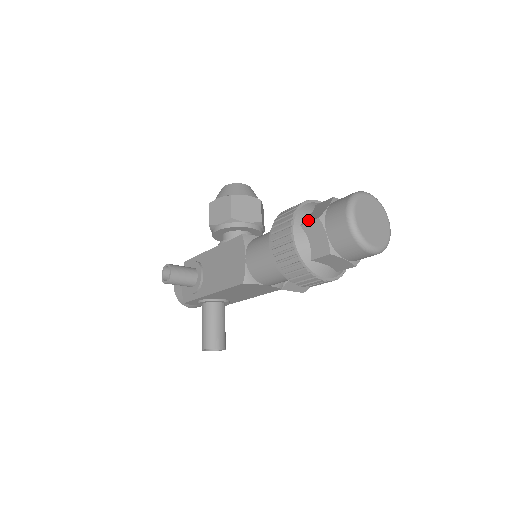
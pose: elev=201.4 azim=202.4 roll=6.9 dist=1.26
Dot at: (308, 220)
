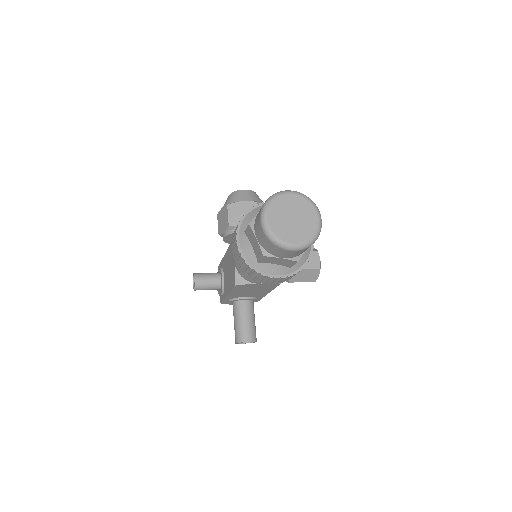
Dot at: occluded
